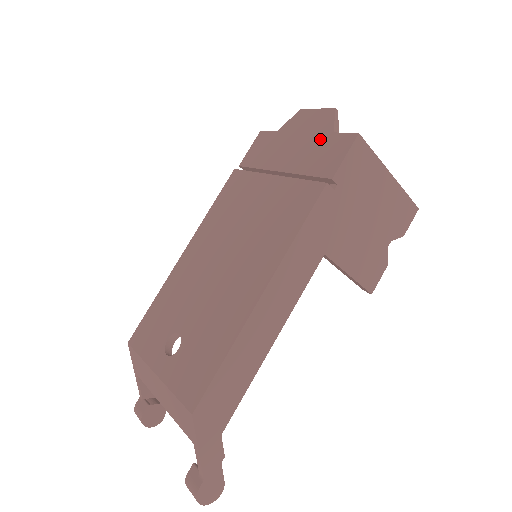
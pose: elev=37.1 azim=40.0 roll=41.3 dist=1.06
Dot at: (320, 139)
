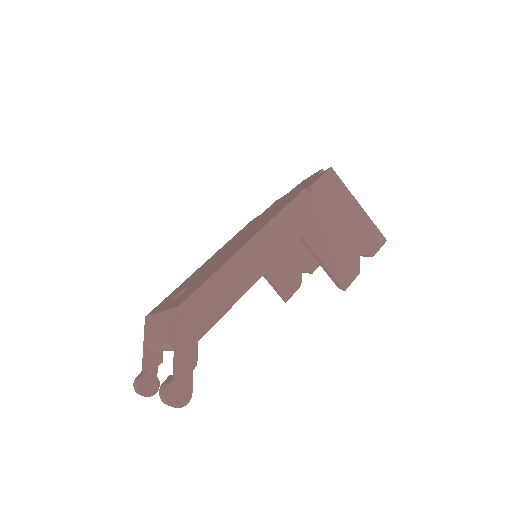
Dot at: (309, 181)
